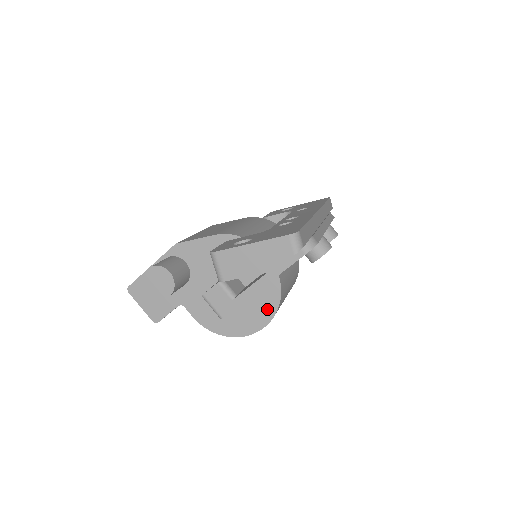
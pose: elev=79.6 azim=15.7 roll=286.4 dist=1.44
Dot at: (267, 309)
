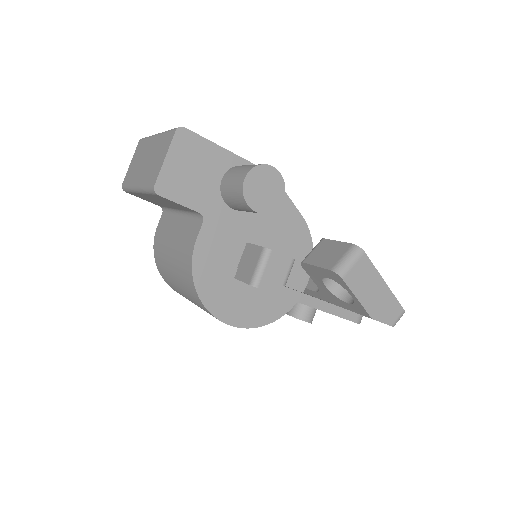
Dot at: (257, 316)
